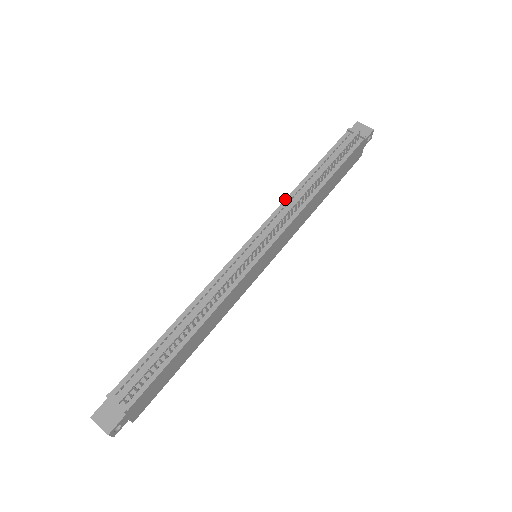
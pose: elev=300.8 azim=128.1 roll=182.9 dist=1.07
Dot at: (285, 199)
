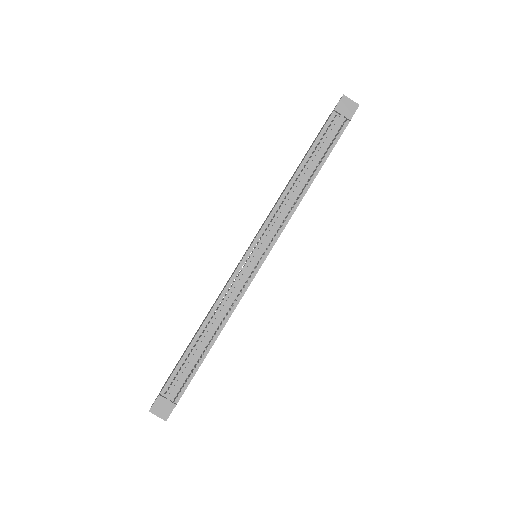
Dot at: (278, 200)
